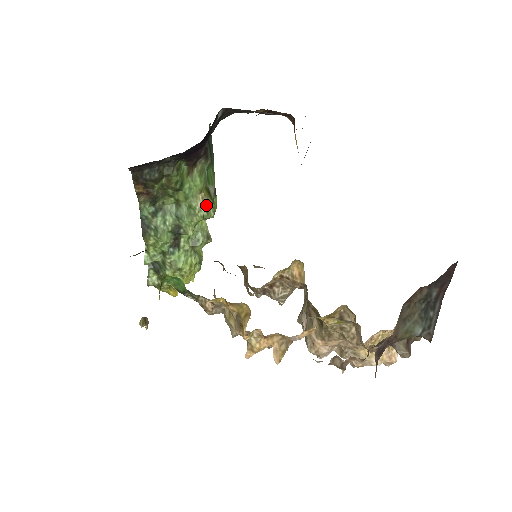
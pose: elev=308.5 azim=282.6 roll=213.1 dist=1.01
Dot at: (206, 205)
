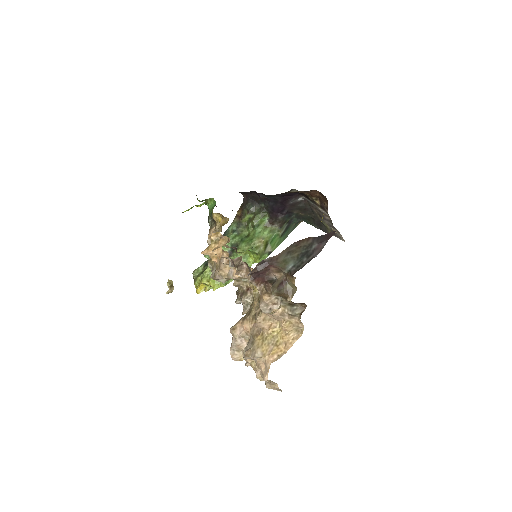
Dot at: (259, 245)
